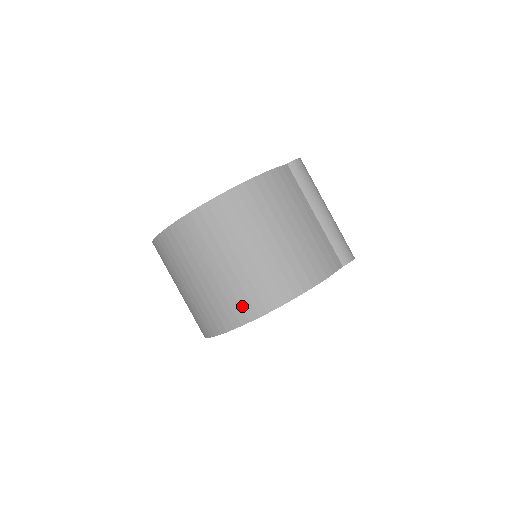
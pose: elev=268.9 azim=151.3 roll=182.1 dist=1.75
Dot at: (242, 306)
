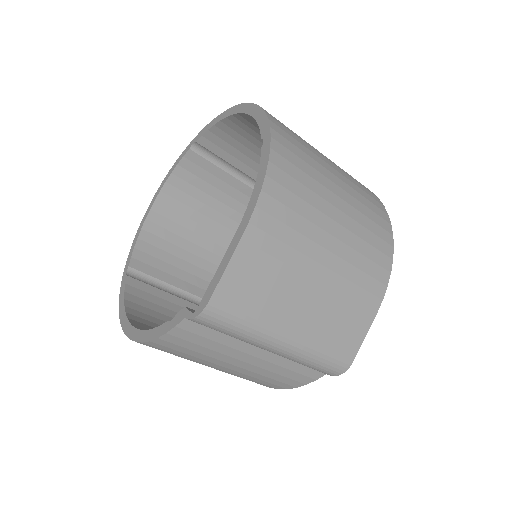
Dot at: occluded
